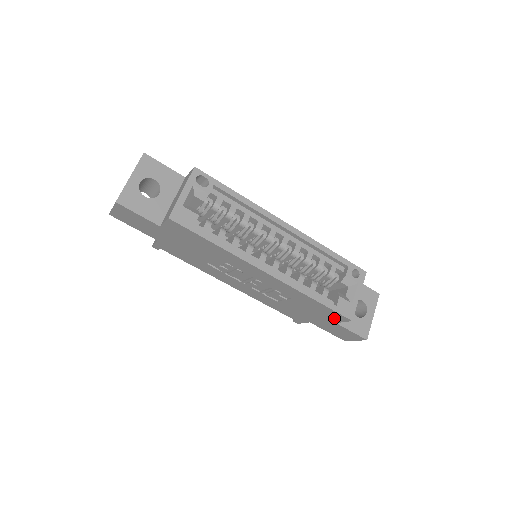
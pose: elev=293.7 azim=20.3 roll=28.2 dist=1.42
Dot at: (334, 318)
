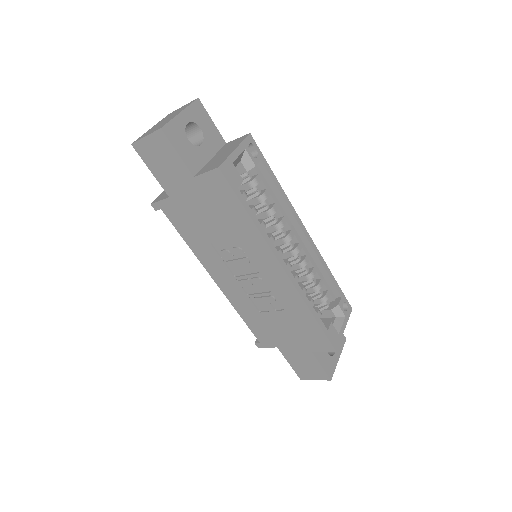
Dot at: (316, 345)
